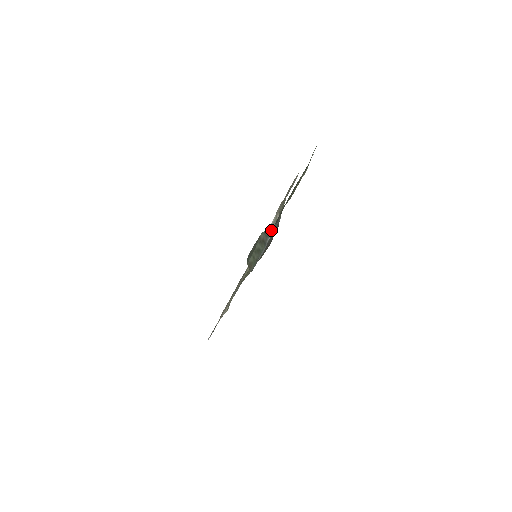
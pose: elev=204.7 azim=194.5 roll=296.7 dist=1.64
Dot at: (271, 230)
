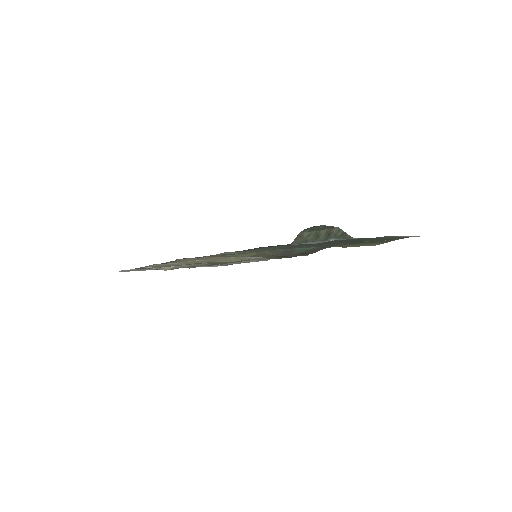
Dot at: (343, 236)
